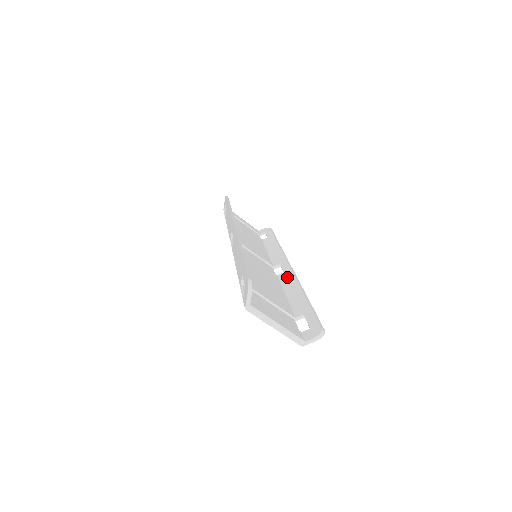
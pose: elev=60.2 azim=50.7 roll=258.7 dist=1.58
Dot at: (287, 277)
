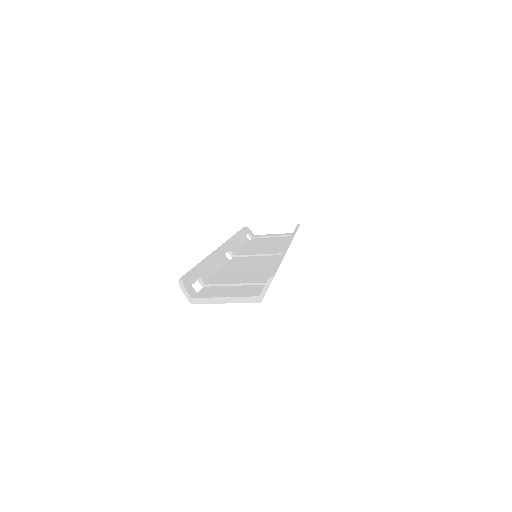
Dot at: occluded
